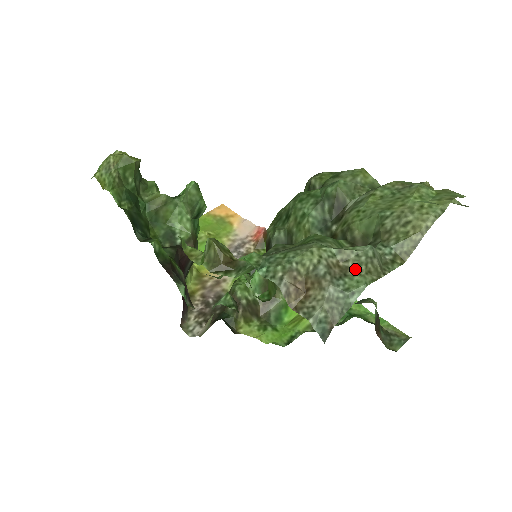
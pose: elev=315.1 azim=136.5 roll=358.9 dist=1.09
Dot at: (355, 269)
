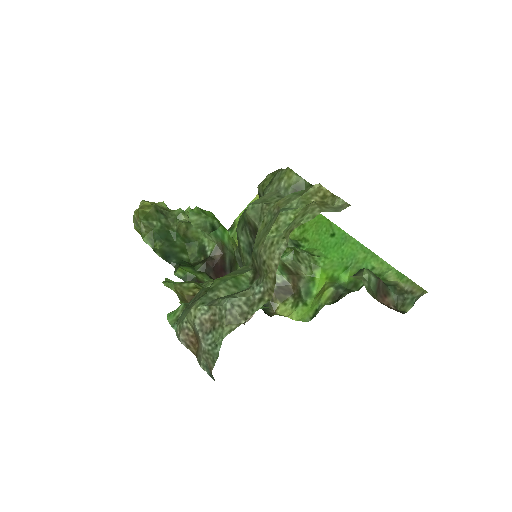
Dot at: (220, 322)
